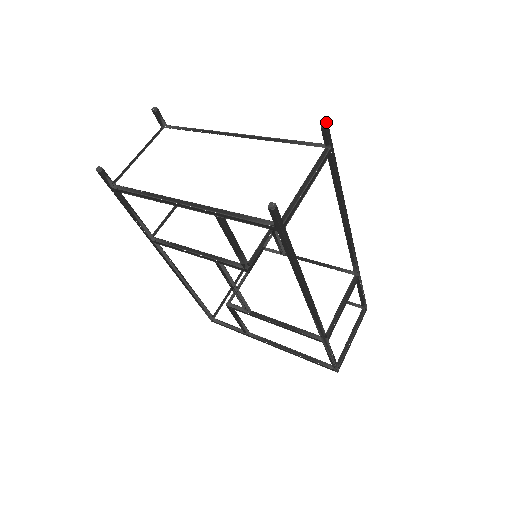
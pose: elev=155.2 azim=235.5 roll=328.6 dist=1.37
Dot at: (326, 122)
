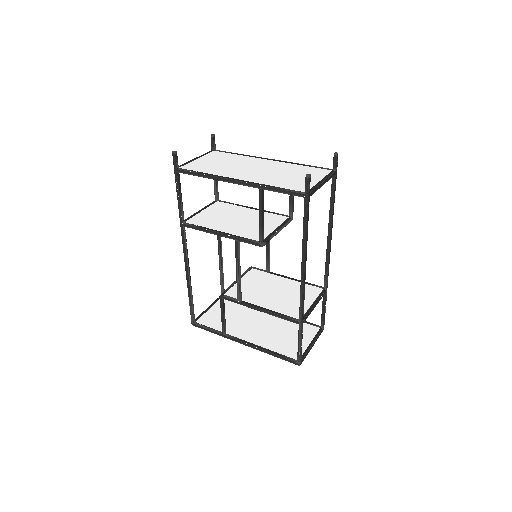
Dot at: occluded
